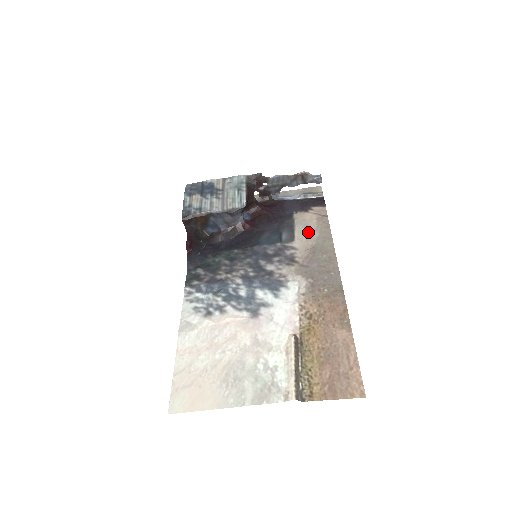
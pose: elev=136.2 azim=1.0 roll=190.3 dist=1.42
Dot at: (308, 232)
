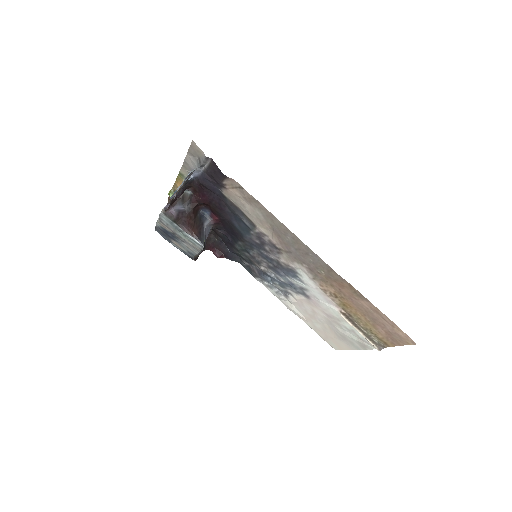
Dot at: (253, 214)
